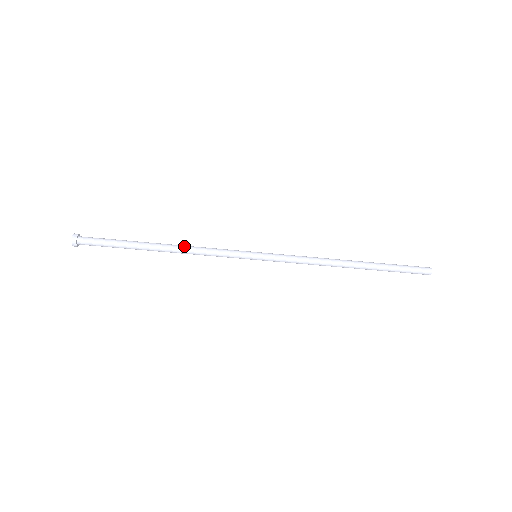
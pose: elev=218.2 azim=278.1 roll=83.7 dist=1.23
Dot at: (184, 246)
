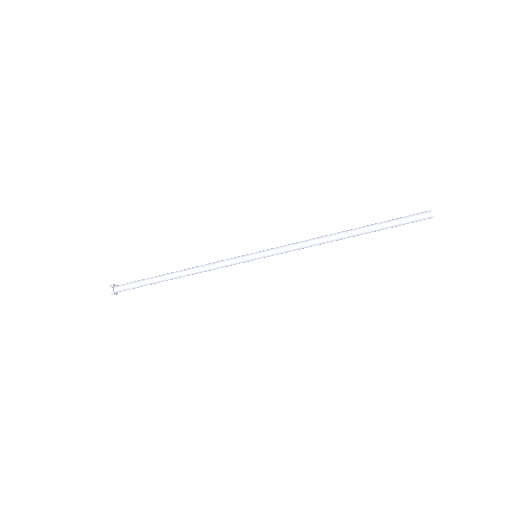
Dot at: (193, 268)
